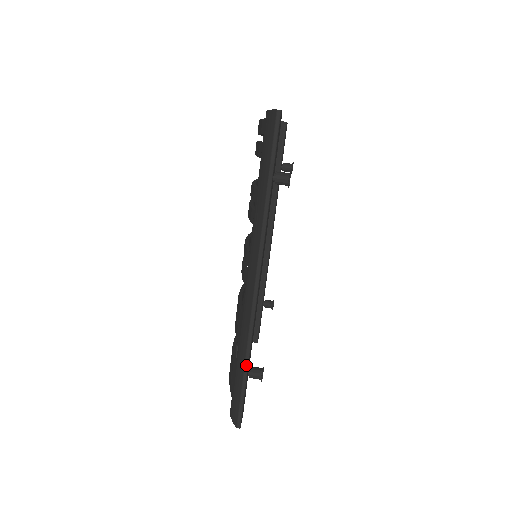
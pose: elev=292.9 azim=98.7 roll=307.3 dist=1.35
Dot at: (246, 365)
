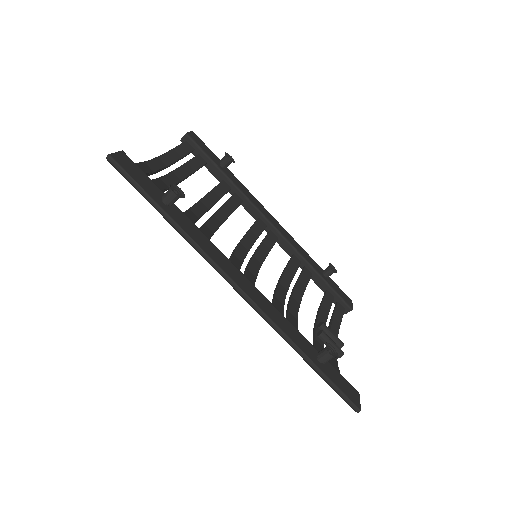
Dot at: (306, 358)
